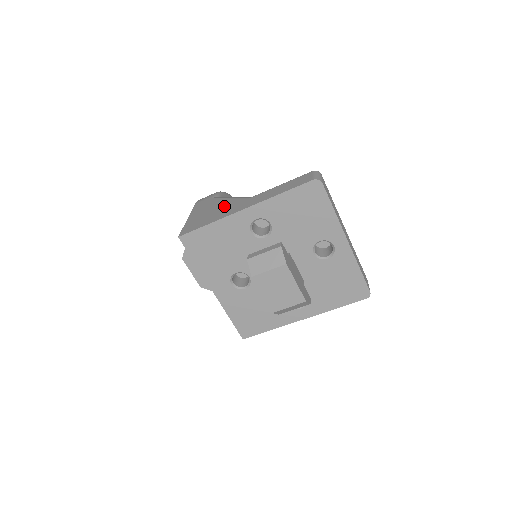
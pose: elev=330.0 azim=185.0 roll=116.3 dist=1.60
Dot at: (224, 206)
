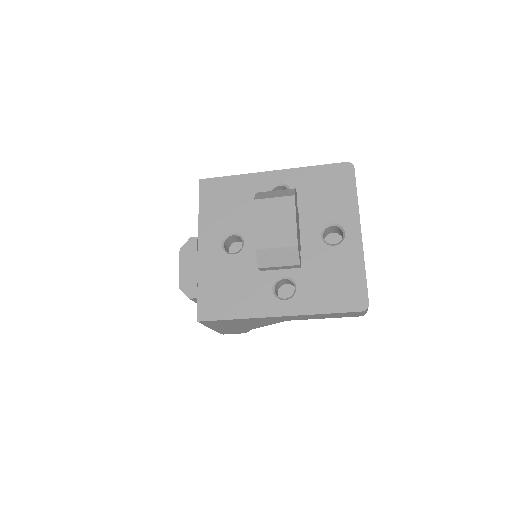
Dot at: occluded
